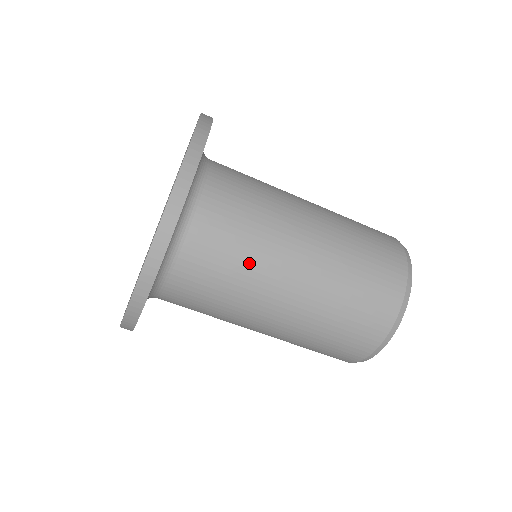
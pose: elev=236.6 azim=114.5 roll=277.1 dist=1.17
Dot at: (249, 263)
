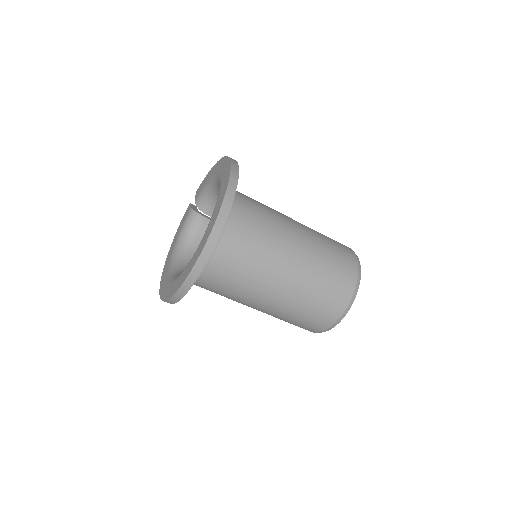
Dot at: (263, 251)
